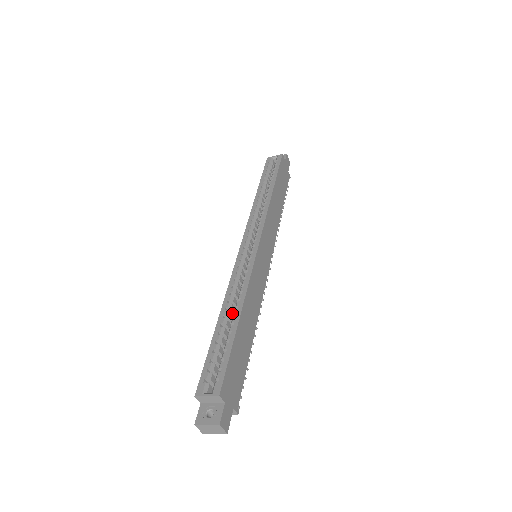
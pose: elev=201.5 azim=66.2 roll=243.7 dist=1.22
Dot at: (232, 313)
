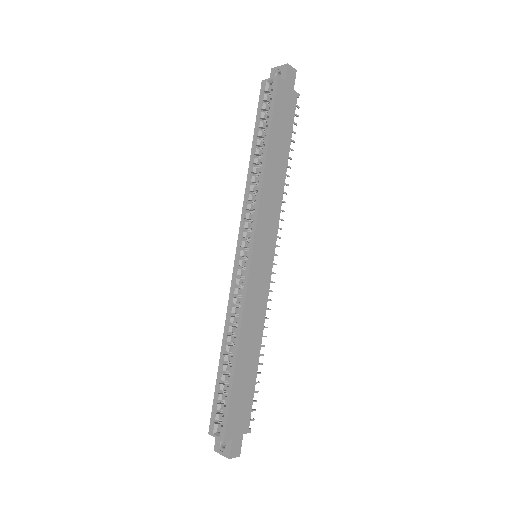
Dot at: (233, 344)
